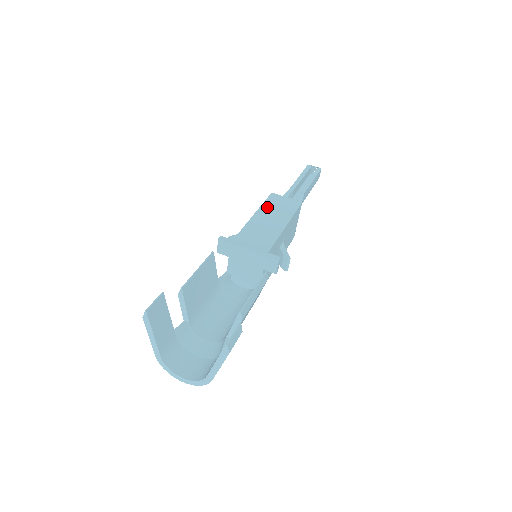
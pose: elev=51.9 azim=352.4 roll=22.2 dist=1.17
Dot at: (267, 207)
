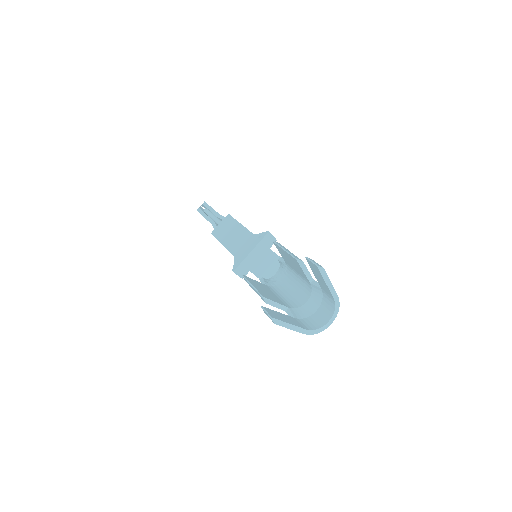
Dot at: (222, 237)
